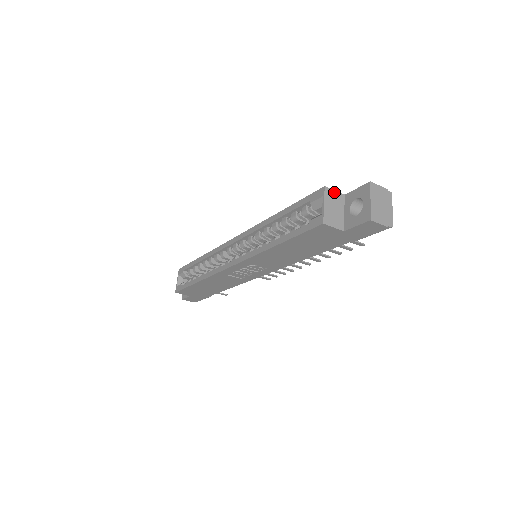
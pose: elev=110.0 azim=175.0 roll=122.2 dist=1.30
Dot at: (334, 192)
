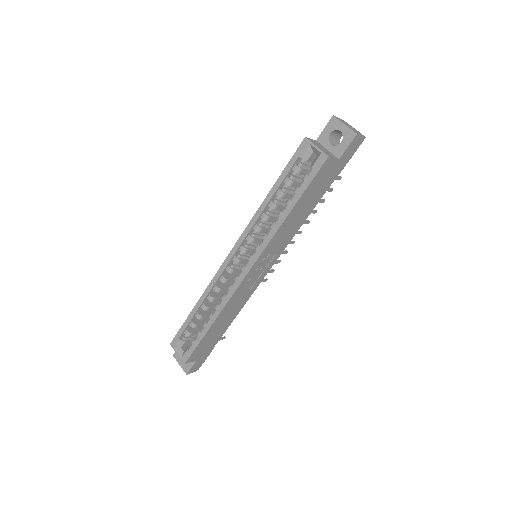
Dot at: (311, 140)
